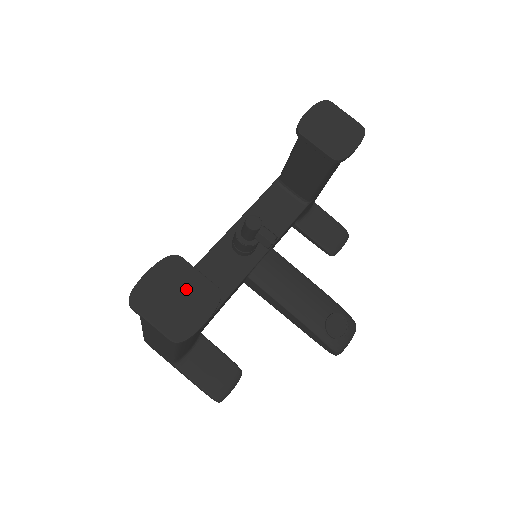
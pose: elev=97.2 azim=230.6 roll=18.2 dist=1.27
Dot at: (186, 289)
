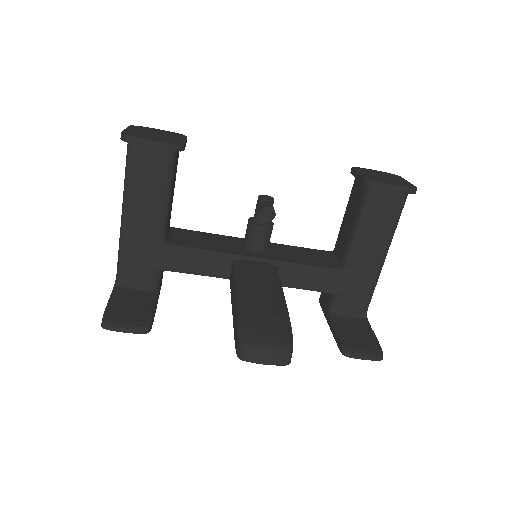
Dot at: (167, 137)
